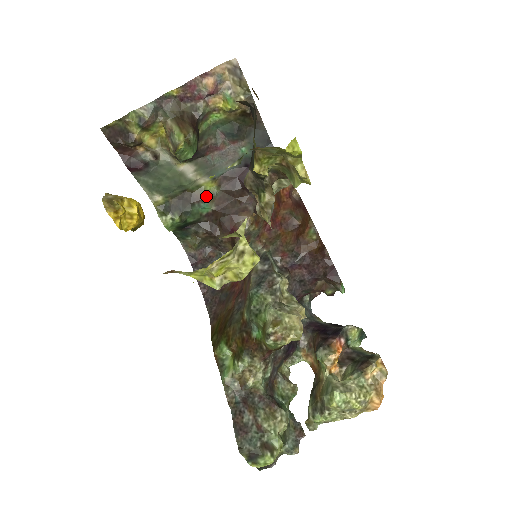
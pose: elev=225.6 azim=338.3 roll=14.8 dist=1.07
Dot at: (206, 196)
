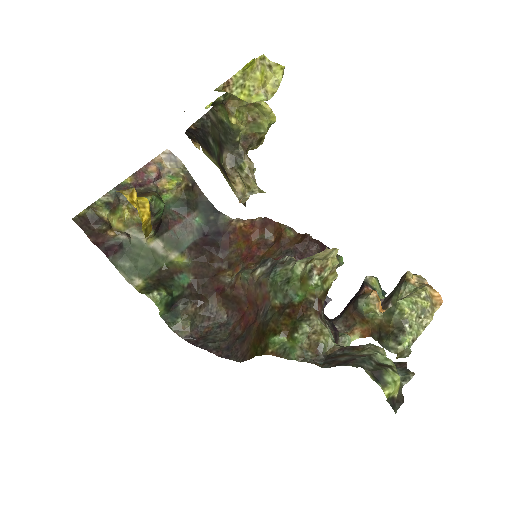
Dot at: (181, 268)
